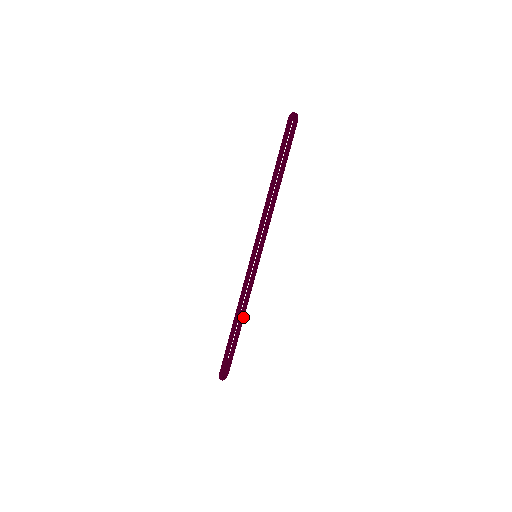
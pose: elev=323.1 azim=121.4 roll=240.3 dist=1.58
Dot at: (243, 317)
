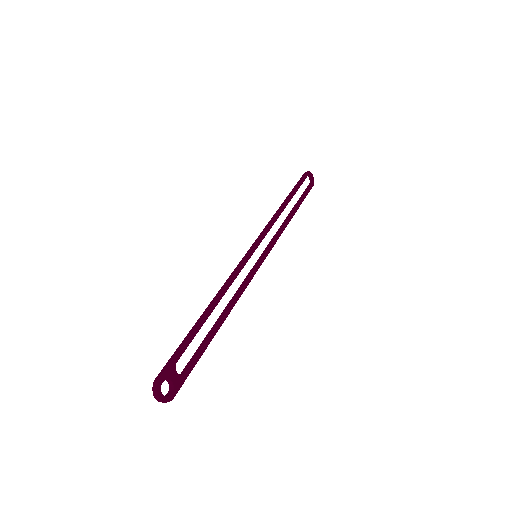
Dot at: (222, 319)
